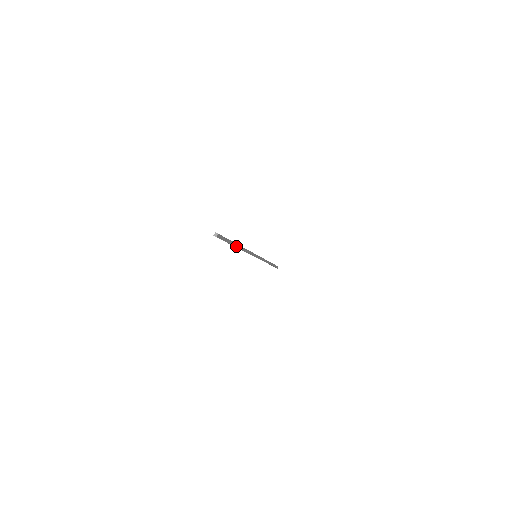
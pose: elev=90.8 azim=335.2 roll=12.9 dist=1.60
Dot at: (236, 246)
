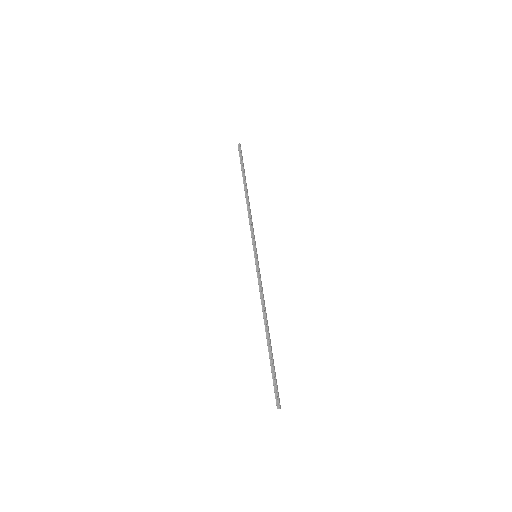
Dot at: (269, 342)
